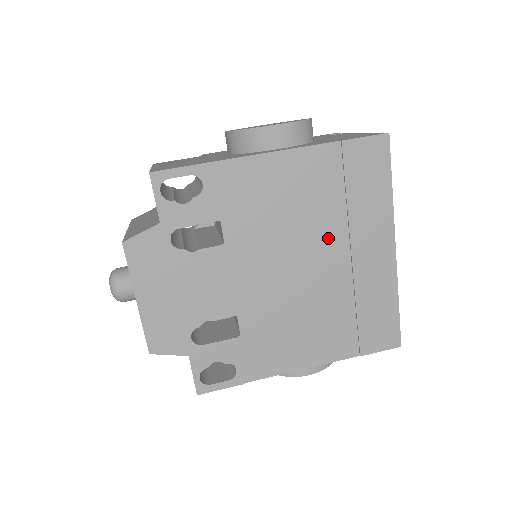
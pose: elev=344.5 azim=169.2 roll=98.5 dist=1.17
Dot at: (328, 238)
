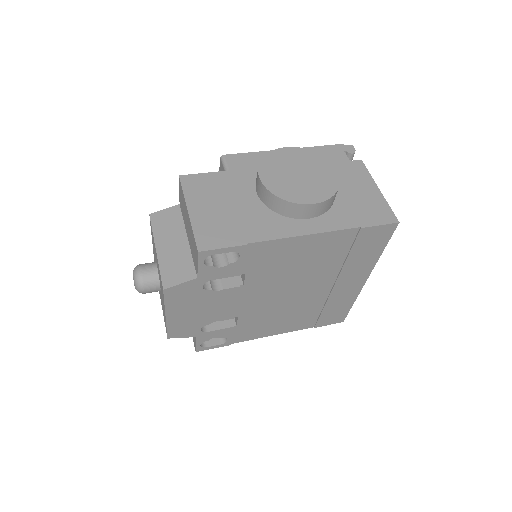
Dot at: (322, 277)
